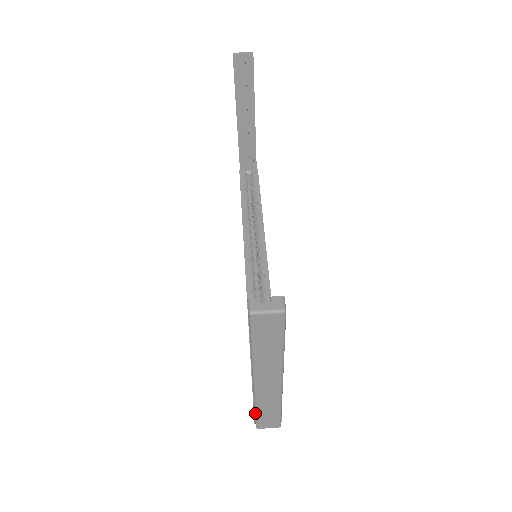
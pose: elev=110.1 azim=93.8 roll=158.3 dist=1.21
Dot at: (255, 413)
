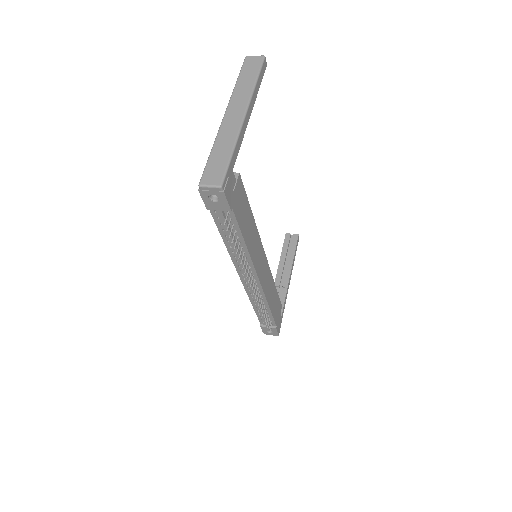
Dot at: (209, 157)
